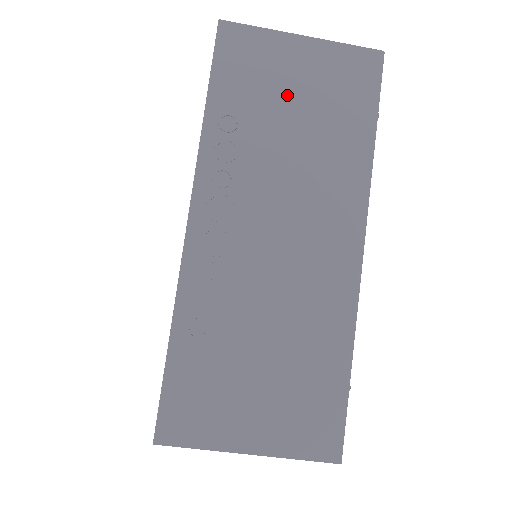
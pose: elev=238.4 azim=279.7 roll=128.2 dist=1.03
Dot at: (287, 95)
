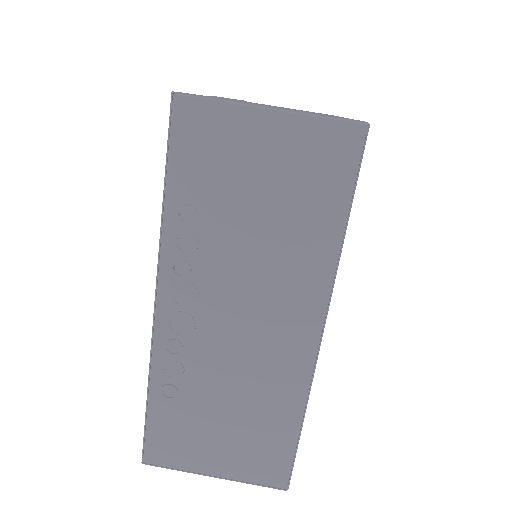
Dot at: occluded
